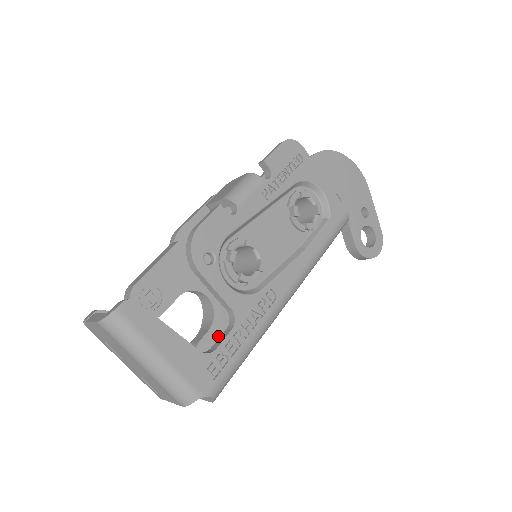
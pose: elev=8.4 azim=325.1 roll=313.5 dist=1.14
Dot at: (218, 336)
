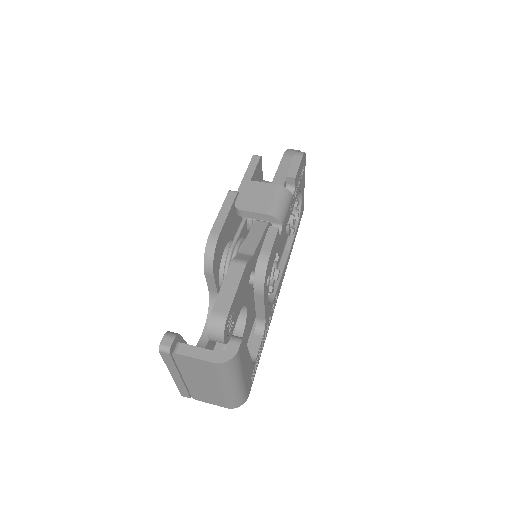
Dot at: occluded
